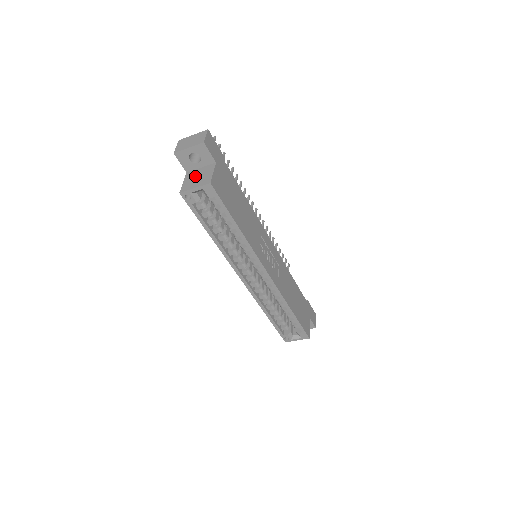
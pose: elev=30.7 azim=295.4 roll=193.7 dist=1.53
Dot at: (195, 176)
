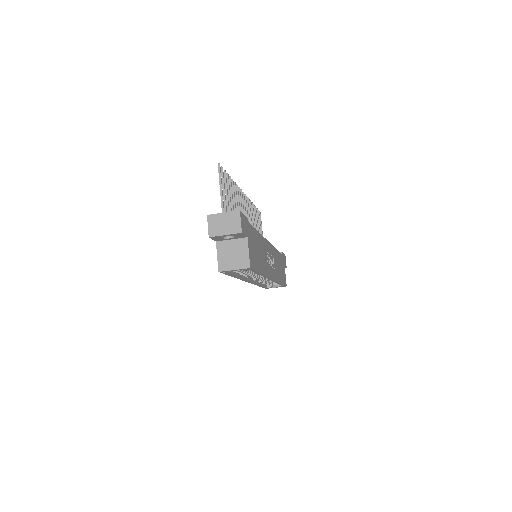
Dot at: (229, 252)
